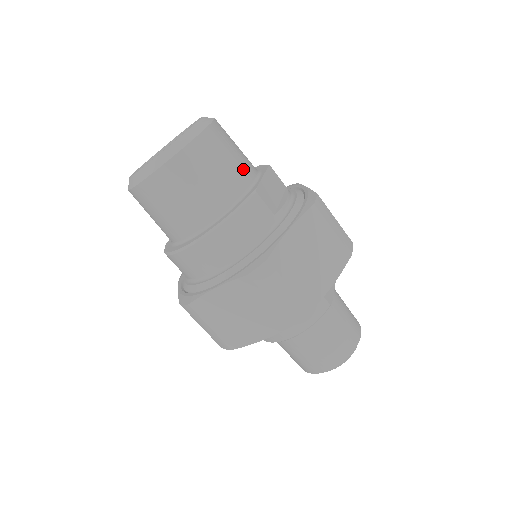
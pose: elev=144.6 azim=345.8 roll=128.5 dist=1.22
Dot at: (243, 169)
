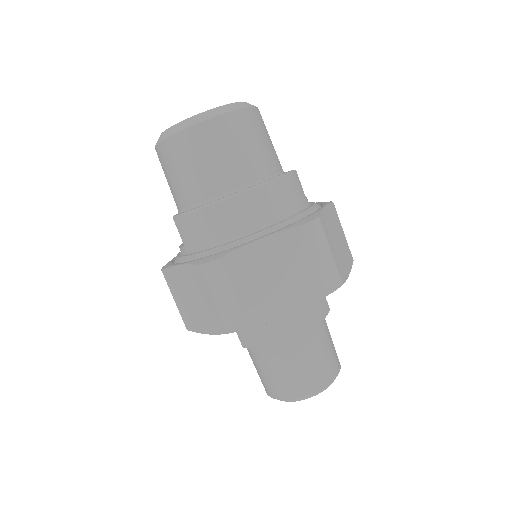
Dot at: occluded
